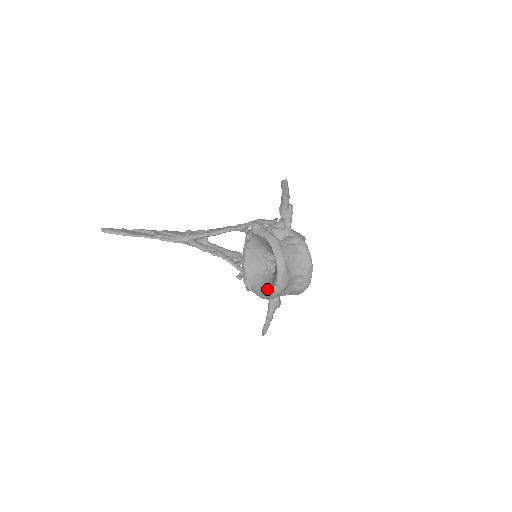
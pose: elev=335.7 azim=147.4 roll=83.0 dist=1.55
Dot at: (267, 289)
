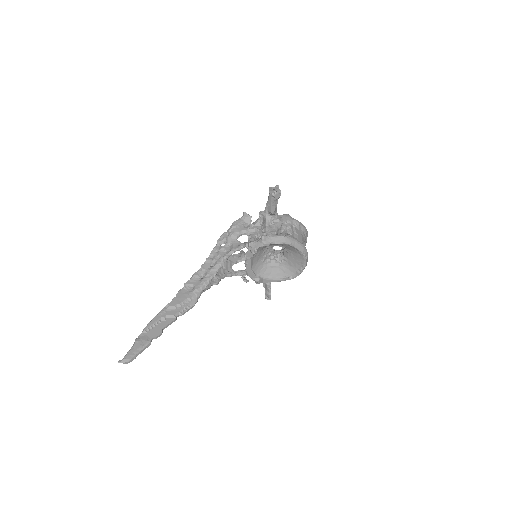
Dot at: (286, 273)
